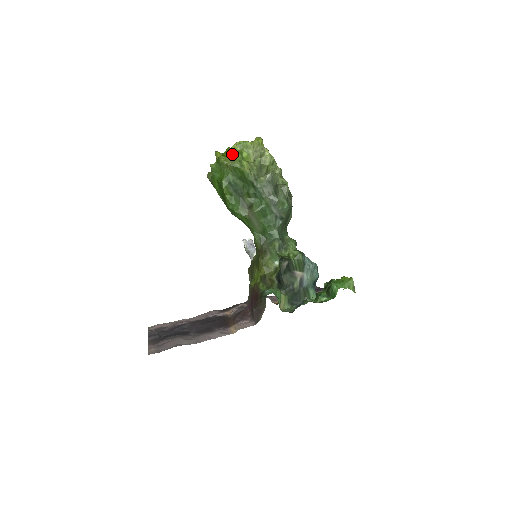
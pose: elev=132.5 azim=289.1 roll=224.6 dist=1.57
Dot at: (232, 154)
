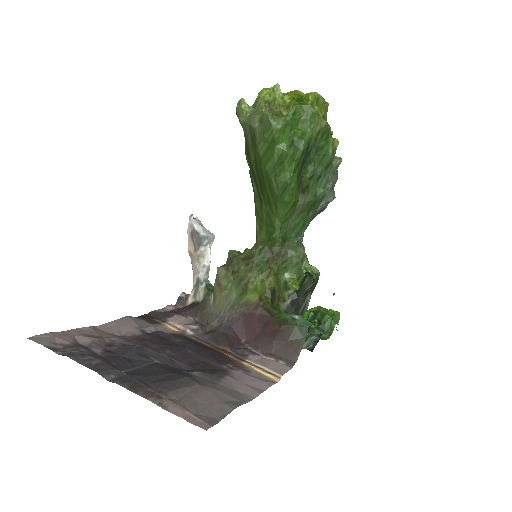
Dot at: occluded
